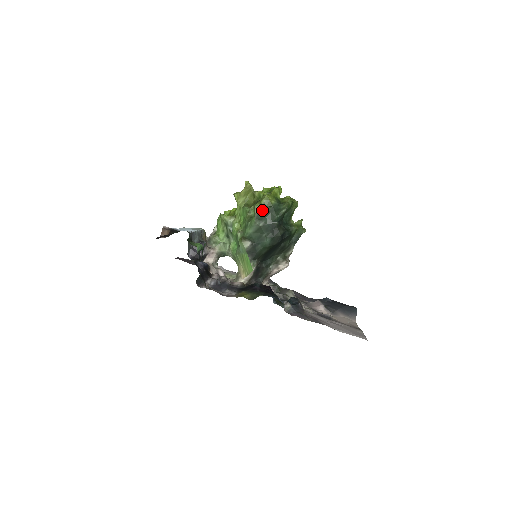
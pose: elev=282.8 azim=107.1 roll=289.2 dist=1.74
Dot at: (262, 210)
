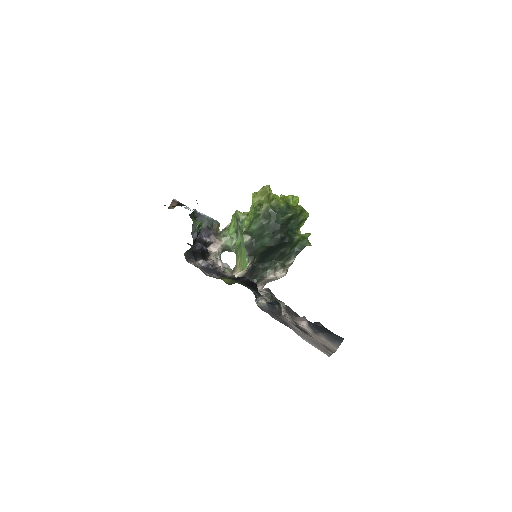
Dot at: (269, 209)
